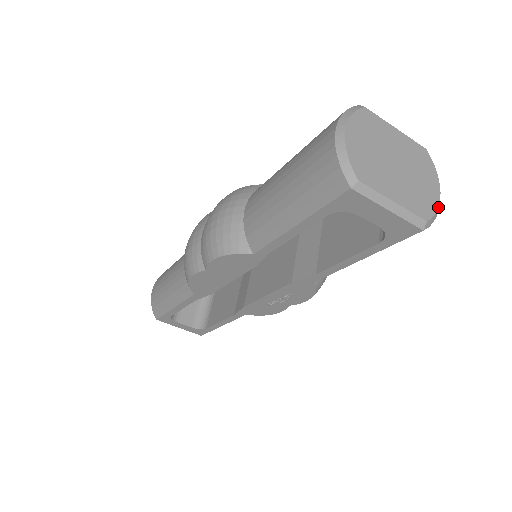
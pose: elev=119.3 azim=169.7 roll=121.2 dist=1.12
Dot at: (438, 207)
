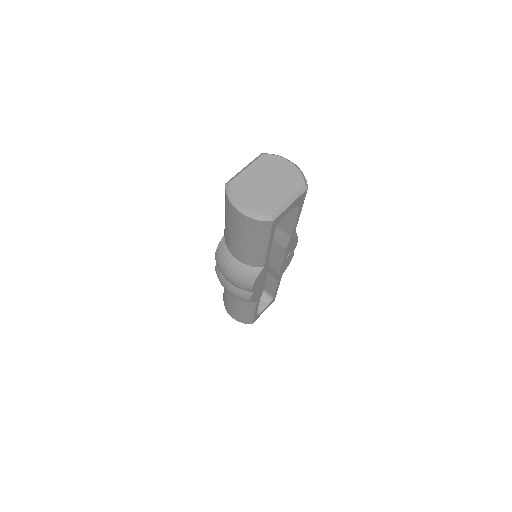
Dot at: (299, 171)
